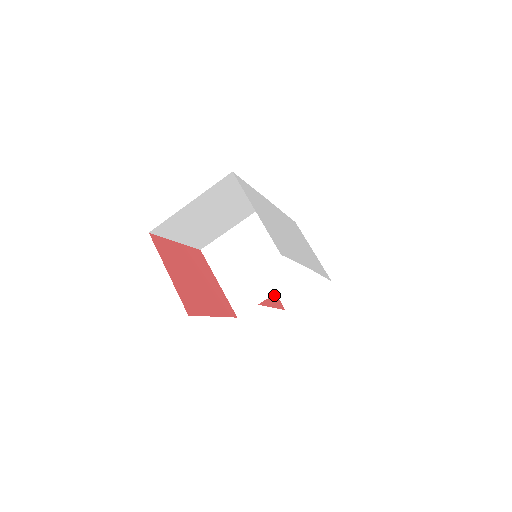
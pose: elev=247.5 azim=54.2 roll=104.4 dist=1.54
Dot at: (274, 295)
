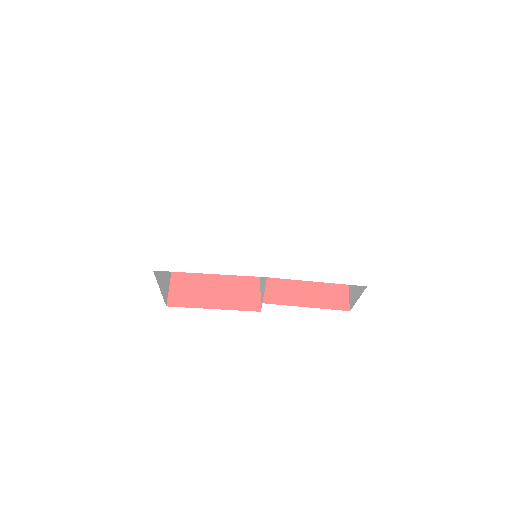
Dot at: (338, 292)
